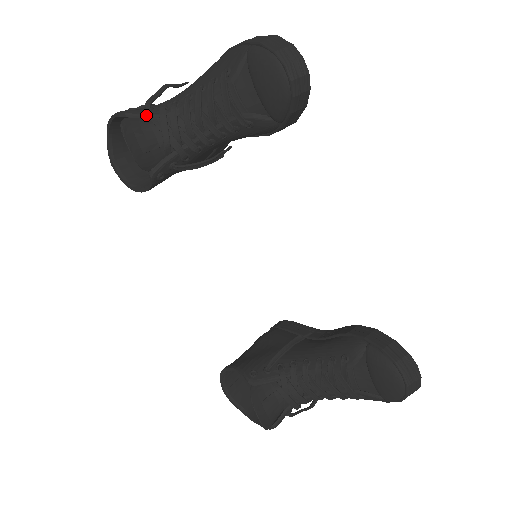
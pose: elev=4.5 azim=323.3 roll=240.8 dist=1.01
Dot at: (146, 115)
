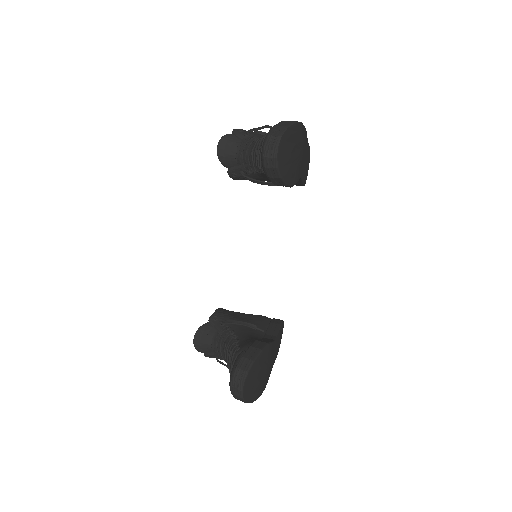
Dot at: (241, 137)
